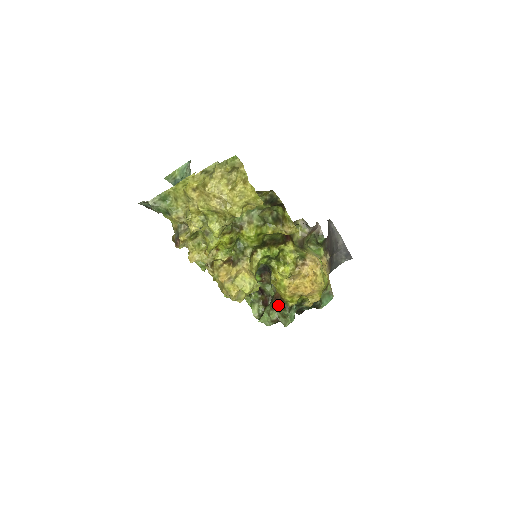
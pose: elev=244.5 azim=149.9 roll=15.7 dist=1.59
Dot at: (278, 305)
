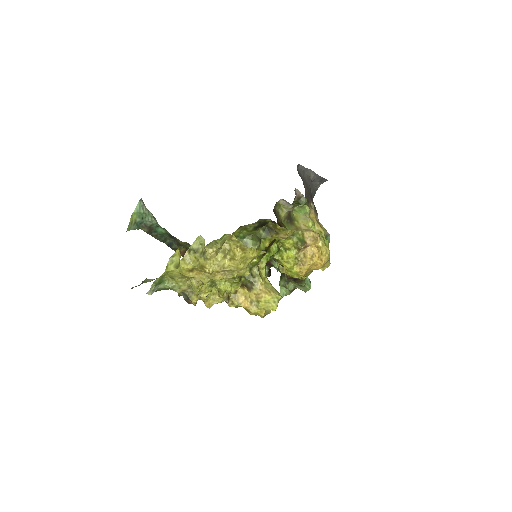
Dot at: (292, 280)
